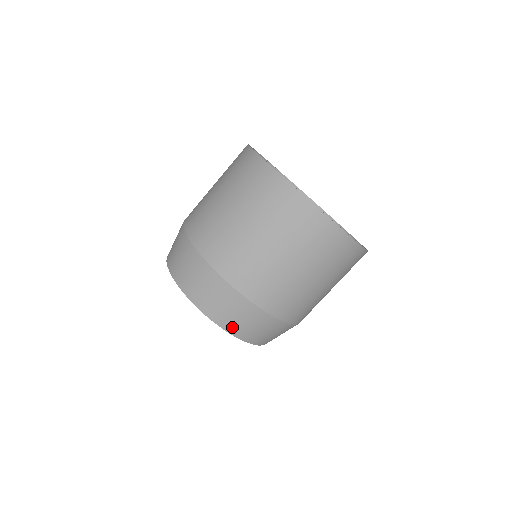
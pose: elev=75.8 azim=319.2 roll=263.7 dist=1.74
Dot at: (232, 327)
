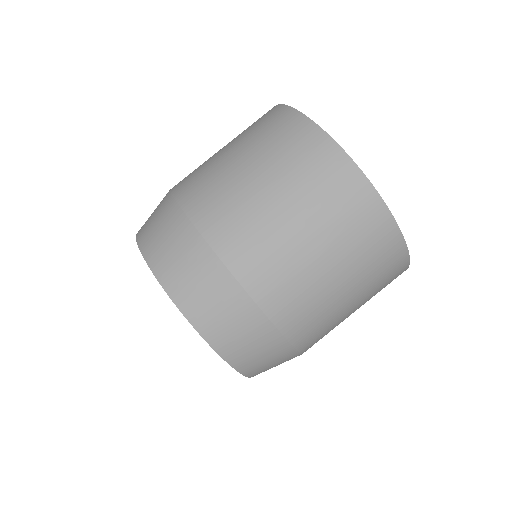
Dot at: (258, 373)
